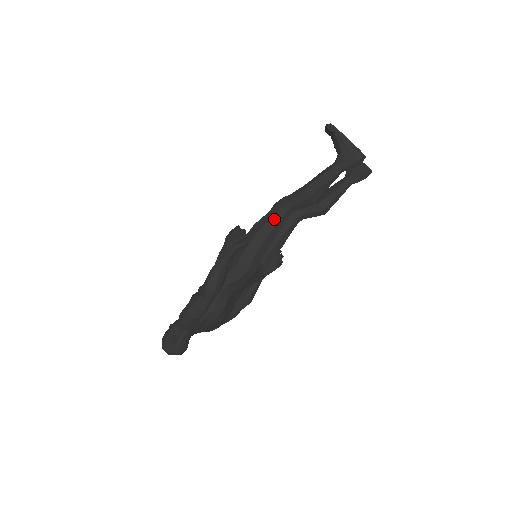
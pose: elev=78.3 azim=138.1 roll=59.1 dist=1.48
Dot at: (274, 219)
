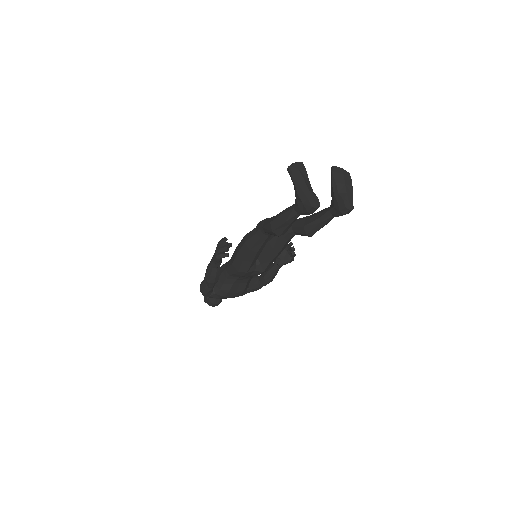
Dot at: (255, 237)
